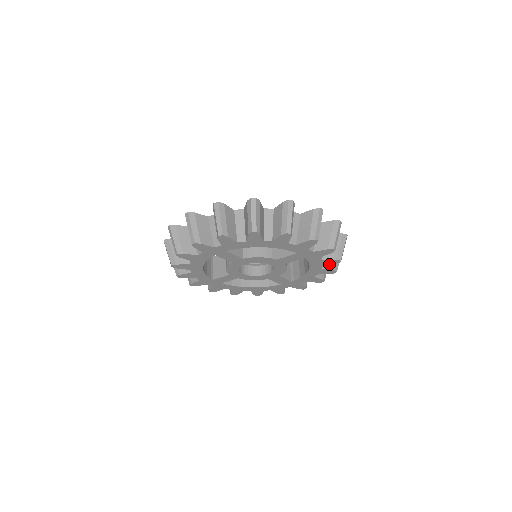
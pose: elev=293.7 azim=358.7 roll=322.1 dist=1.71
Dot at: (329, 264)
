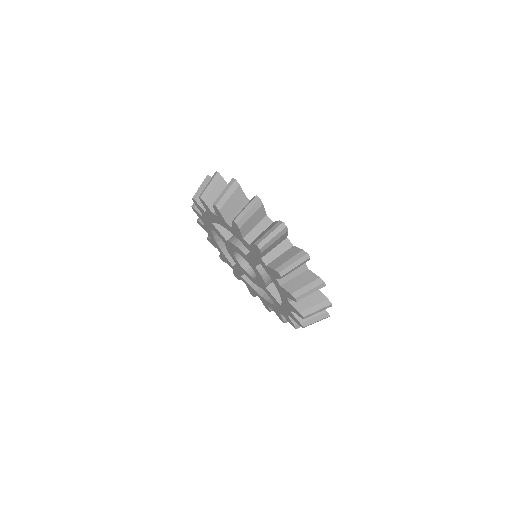
Dot at: (277, 314)
